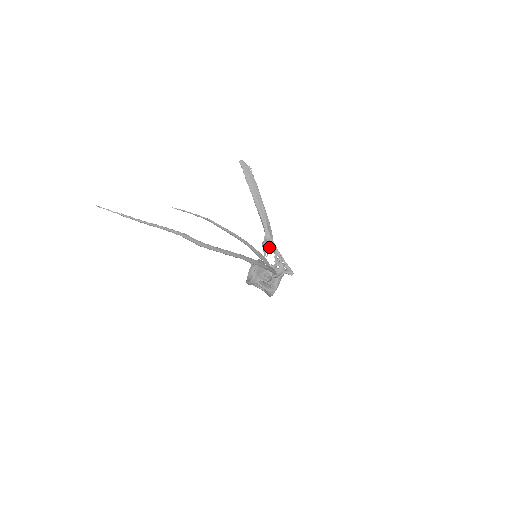
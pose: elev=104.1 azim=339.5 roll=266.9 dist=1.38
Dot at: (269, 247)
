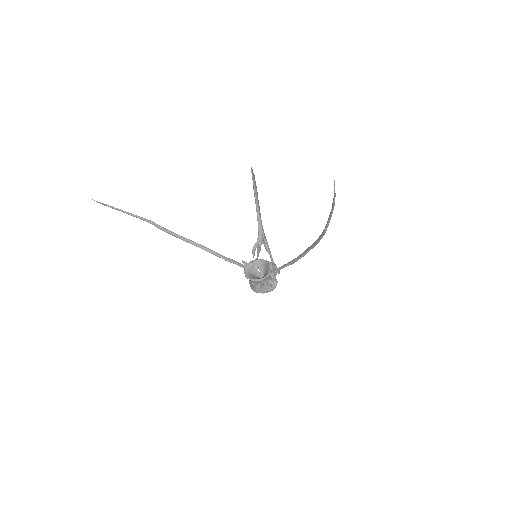
Dot at: (267, 248)
